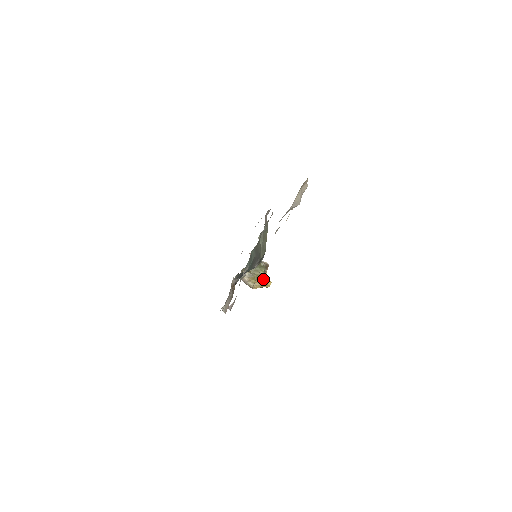
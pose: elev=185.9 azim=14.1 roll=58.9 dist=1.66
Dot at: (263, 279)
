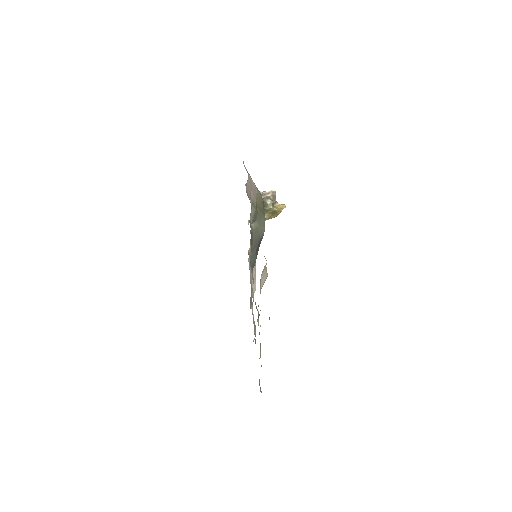
Dot at: (276, 213)
